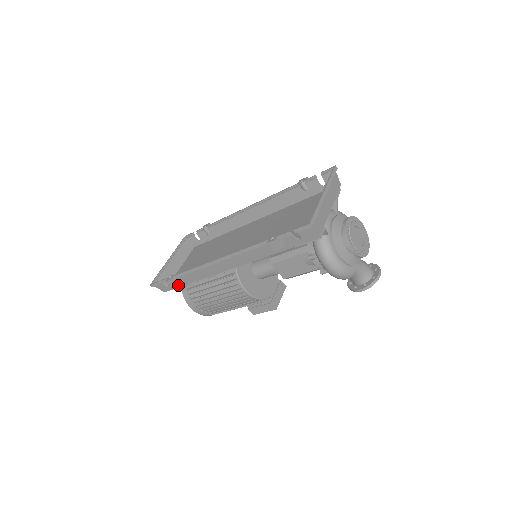
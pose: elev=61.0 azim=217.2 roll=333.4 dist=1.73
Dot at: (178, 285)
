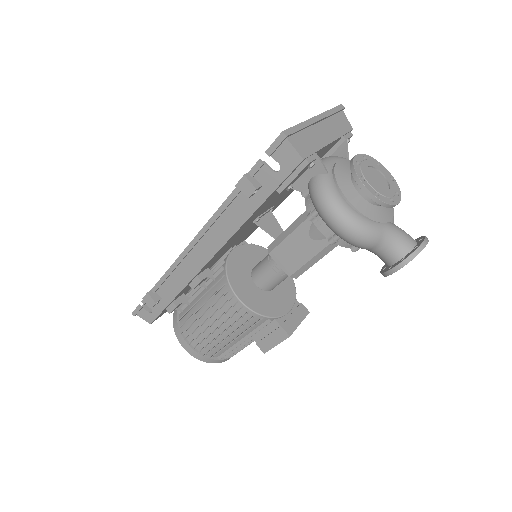
Dot at: (161, 307)
